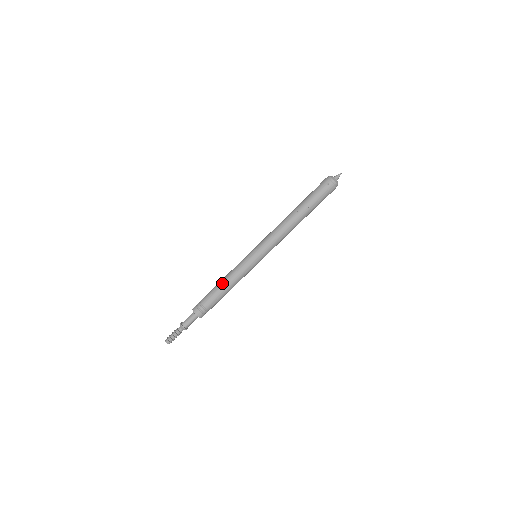
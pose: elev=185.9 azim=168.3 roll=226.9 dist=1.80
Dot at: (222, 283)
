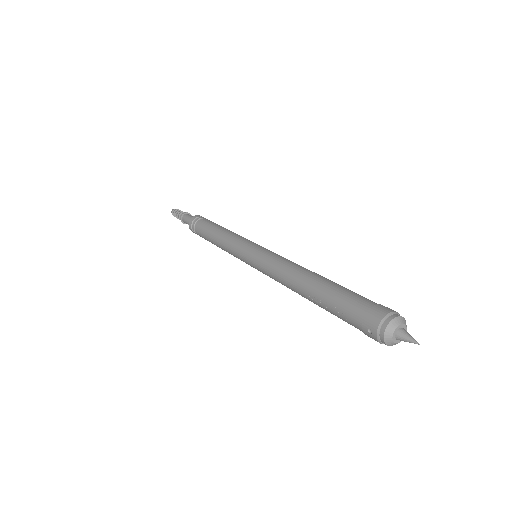
Dot at: (213, 236)
